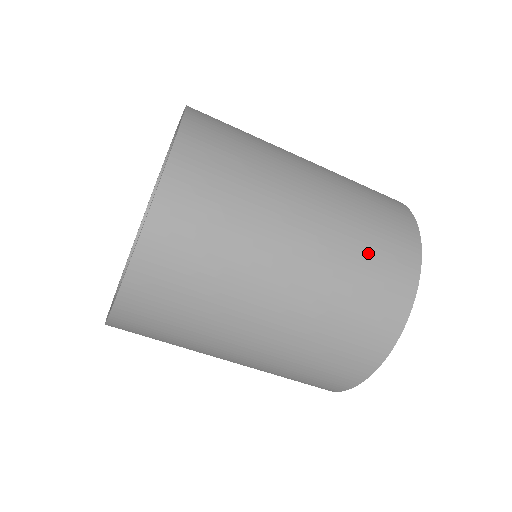
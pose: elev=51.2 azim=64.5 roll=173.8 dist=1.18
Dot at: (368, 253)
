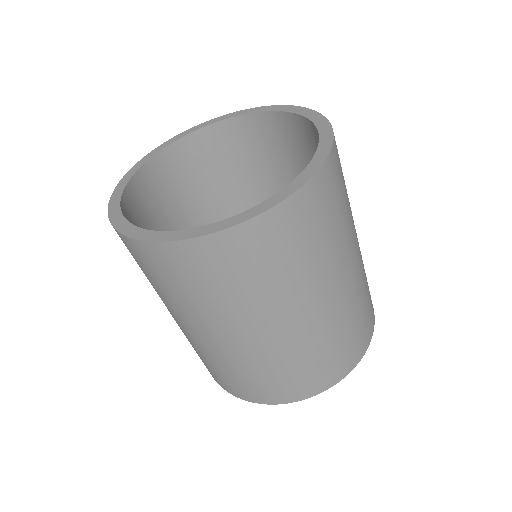
Dot at: occluded
